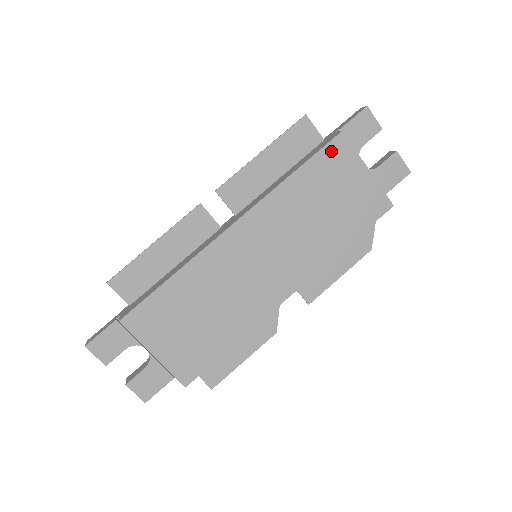
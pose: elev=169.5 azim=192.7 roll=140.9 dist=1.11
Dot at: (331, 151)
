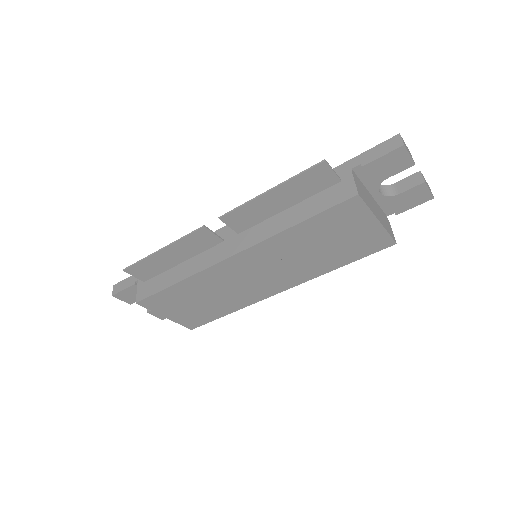
Dot at: (341, 209)
